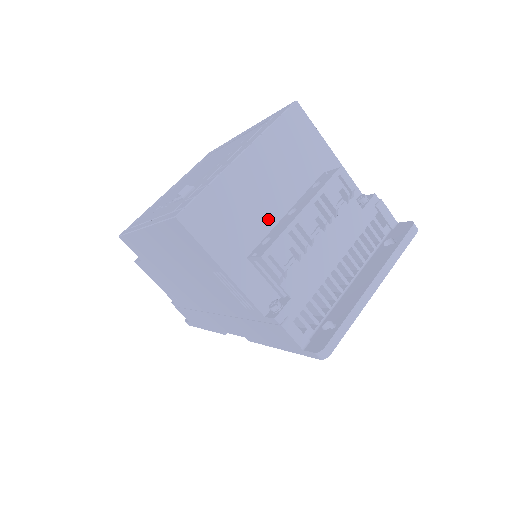
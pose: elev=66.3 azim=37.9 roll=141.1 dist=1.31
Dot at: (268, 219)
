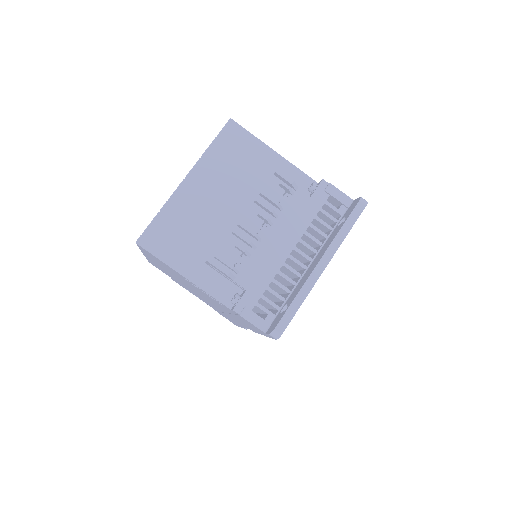
Dot at: (220, 226)
